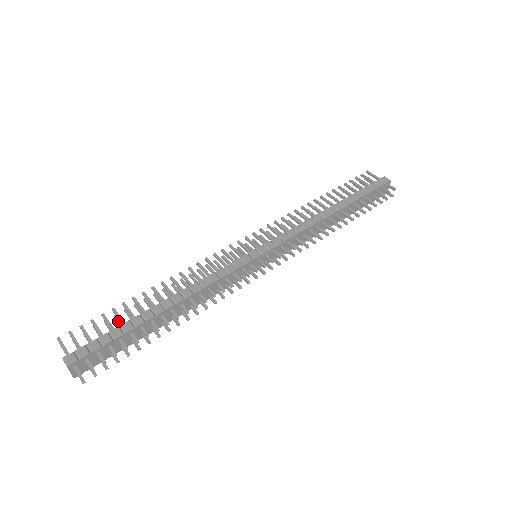
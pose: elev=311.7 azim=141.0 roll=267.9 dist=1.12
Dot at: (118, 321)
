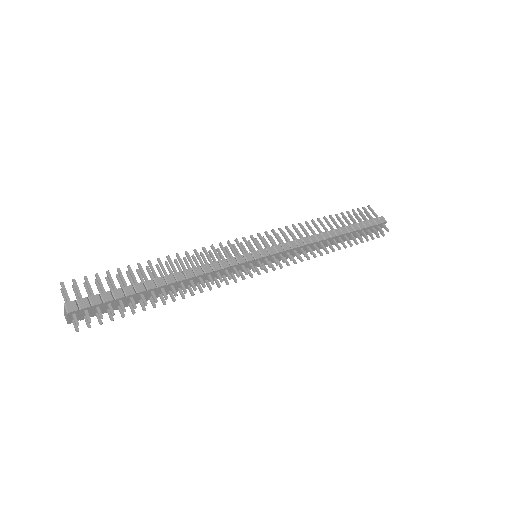
Dot at: (119, 281)
